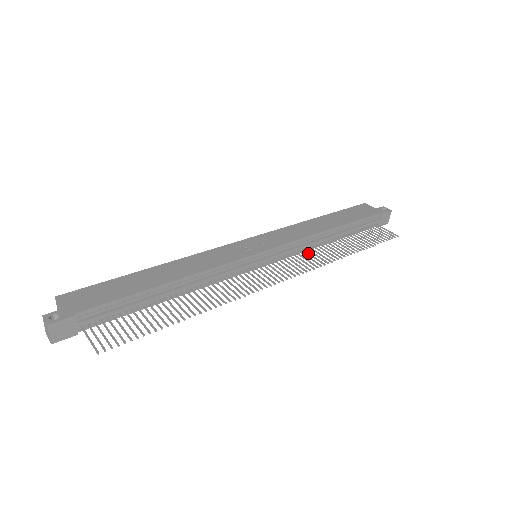
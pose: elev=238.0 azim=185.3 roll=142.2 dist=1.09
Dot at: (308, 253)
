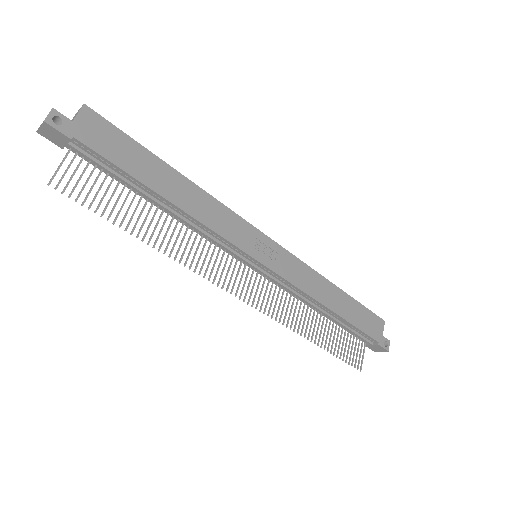
Dot at: (289, 301)
